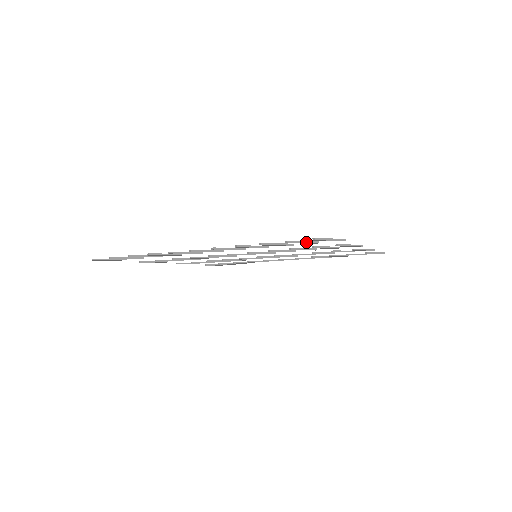
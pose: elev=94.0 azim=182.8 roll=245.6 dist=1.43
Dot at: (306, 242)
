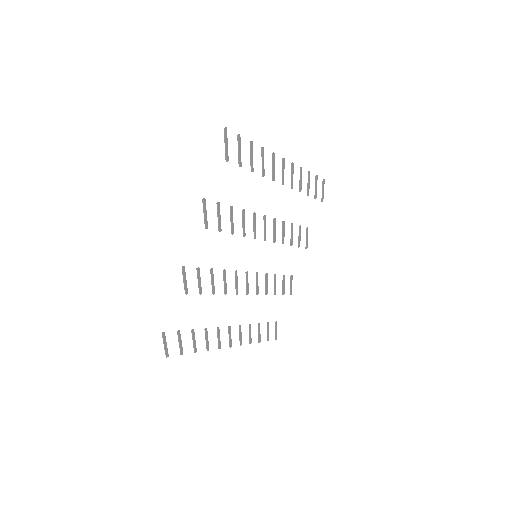
Dot at: (316, 189)
